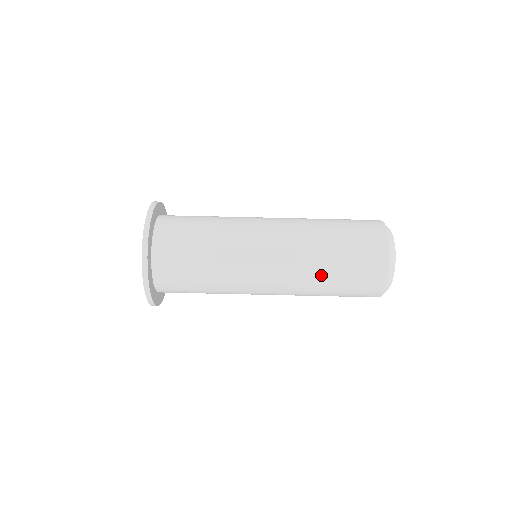
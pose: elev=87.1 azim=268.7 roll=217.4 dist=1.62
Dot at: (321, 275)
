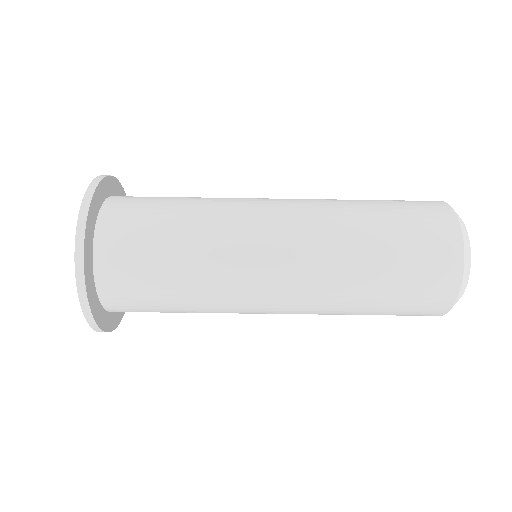
Dot at: (346, 314)
